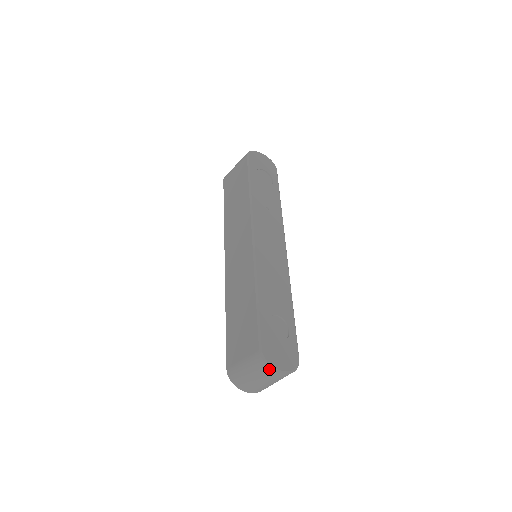
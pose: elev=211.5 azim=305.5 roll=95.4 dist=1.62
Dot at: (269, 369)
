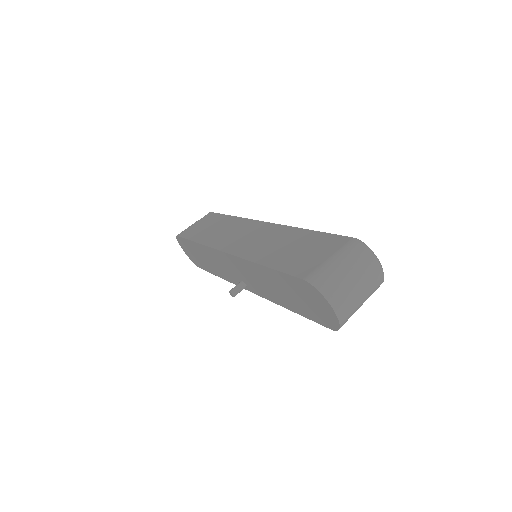
Dot at: (370, 254)
